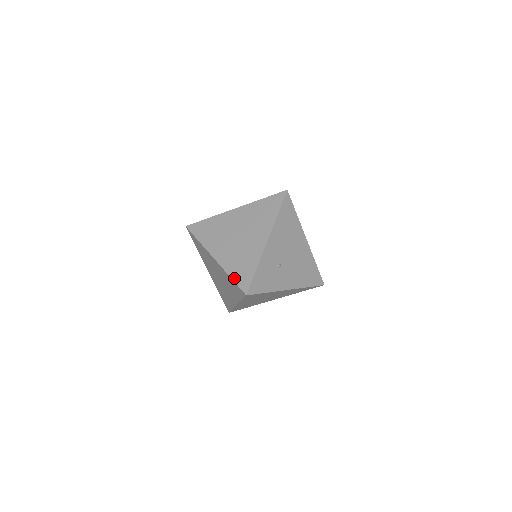
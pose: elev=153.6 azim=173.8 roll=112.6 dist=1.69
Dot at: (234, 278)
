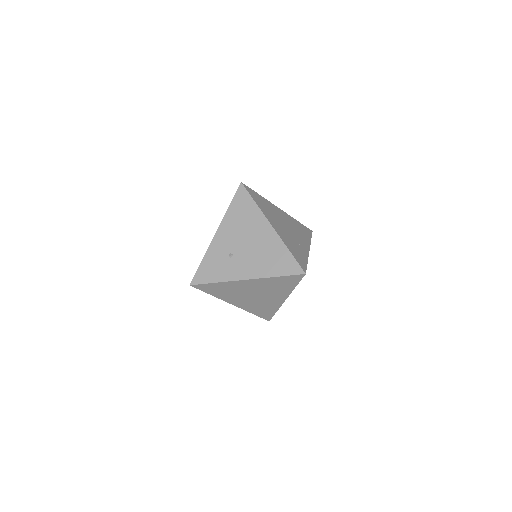
Dot at: occluded
